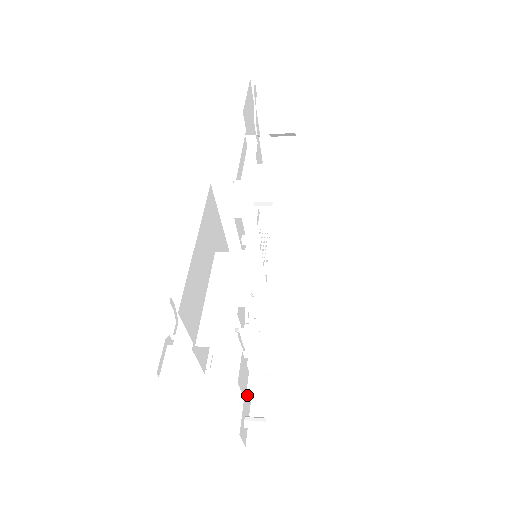
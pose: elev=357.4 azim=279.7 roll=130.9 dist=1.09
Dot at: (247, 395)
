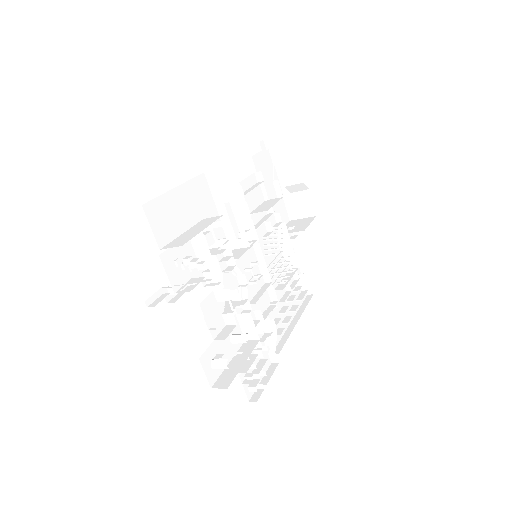
Dot at: (217, 337)
